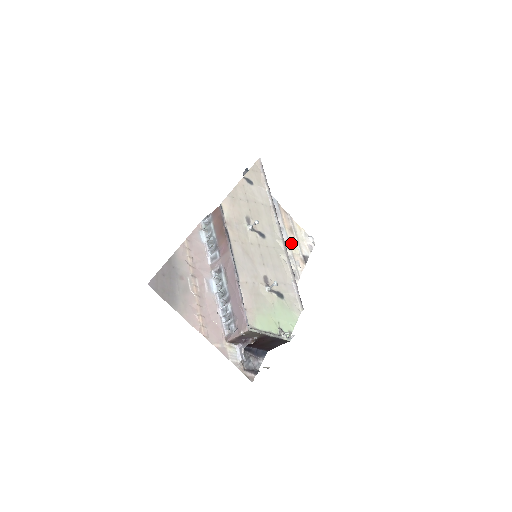
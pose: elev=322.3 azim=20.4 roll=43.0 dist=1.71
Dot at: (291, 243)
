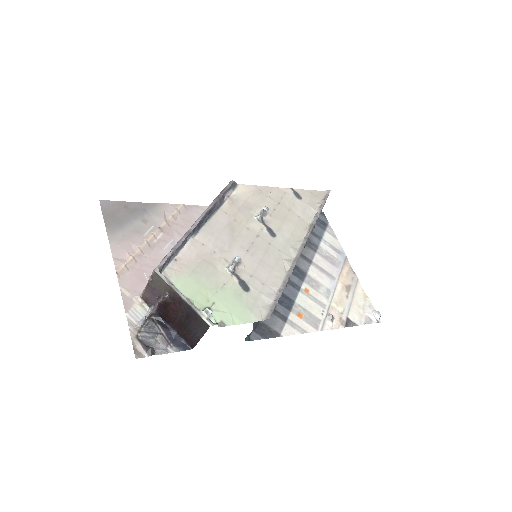
Dot at: (337, 297)
